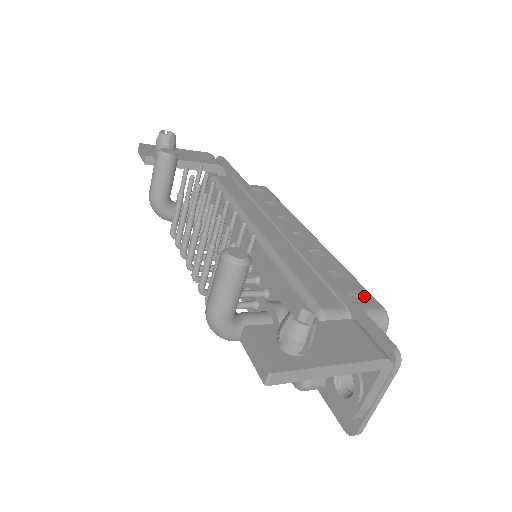
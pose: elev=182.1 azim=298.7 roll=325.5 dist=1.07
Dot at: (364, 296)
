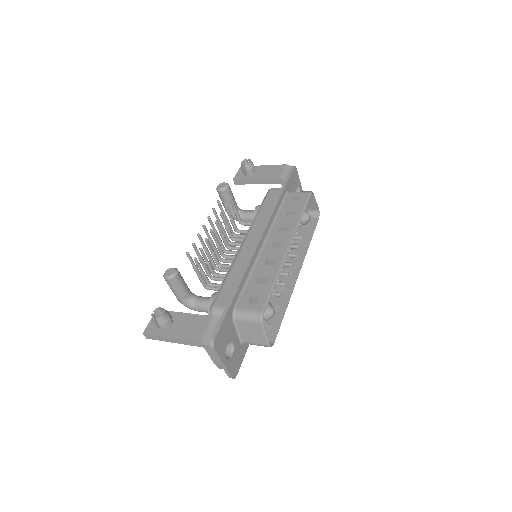
Dot at: (259, 300)
